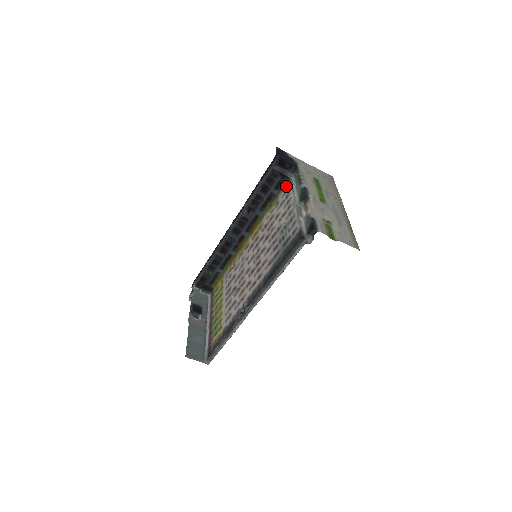
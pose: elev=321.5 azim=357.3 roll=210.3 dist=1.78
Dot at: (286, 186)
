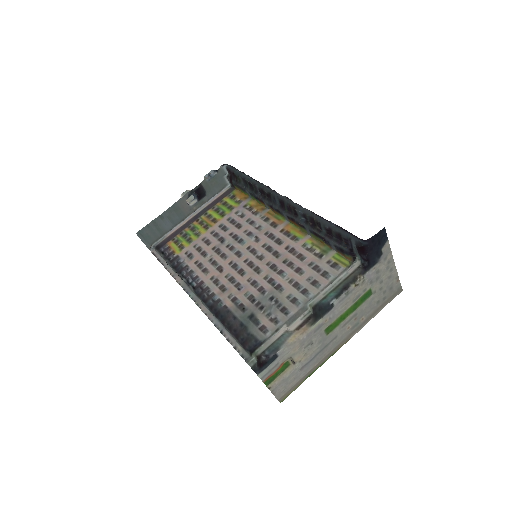
Dot at: (343, 260)
